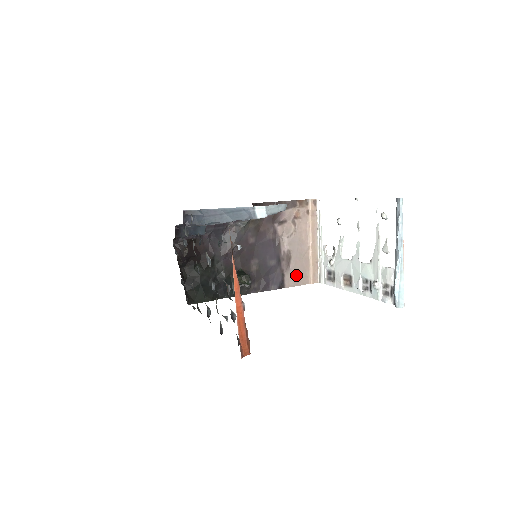
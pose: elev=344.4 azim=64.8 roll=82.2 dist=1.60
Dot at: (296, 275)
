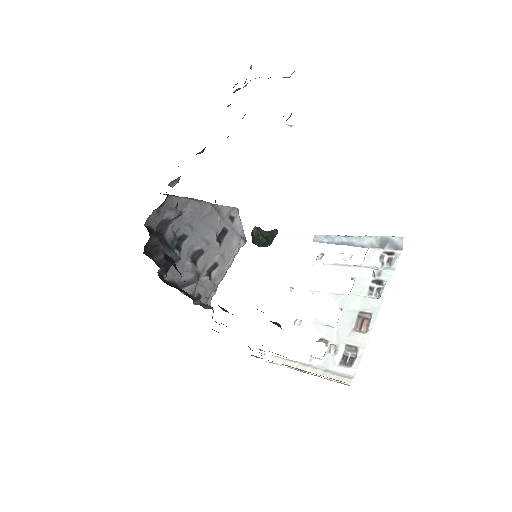
Dot at: occluded
